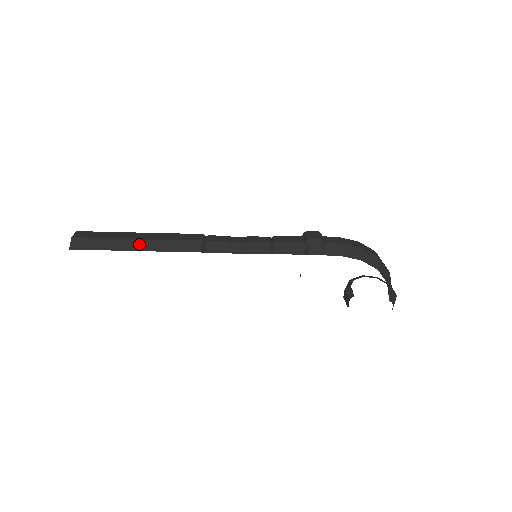
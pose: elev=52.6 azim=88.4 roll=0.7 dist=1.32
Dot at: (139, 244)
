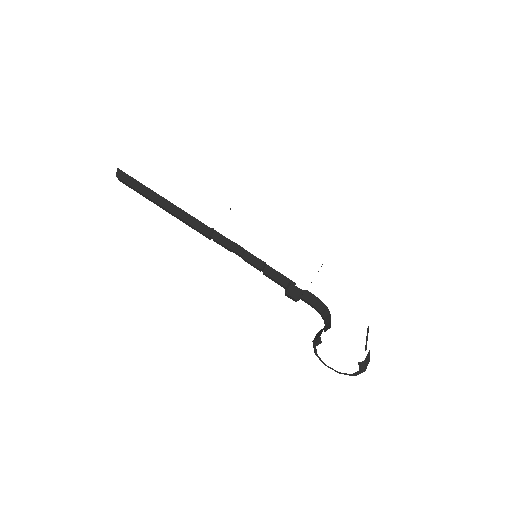
Dot at: occluded
